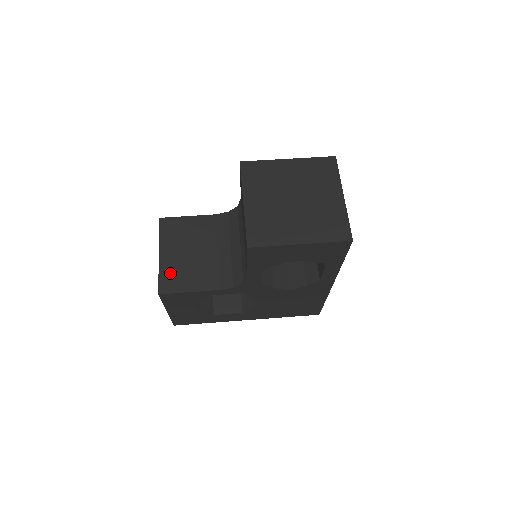
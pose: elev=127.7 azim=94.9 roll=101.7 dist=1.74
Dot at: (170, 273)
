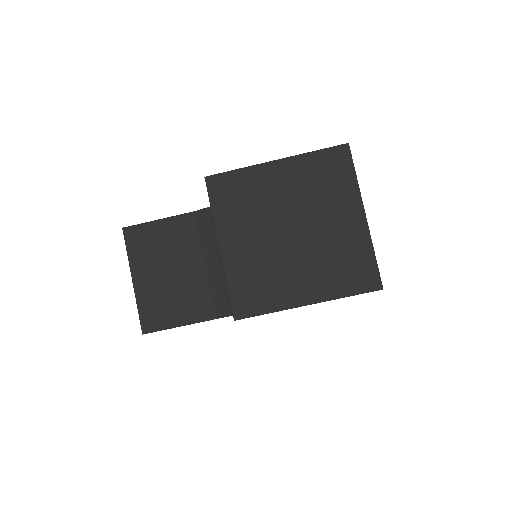
Dot at: (151, 304)
